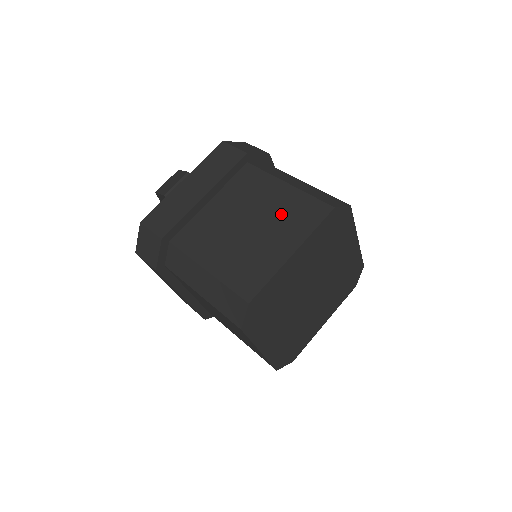
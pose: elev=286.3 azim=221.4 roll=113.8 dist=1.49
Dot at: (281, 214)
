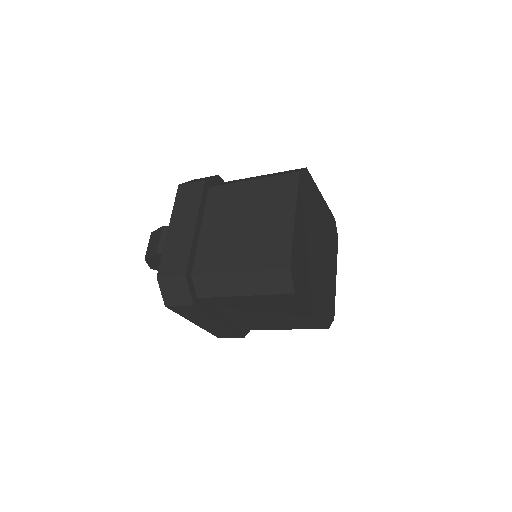
Dot at: (264, 200)
